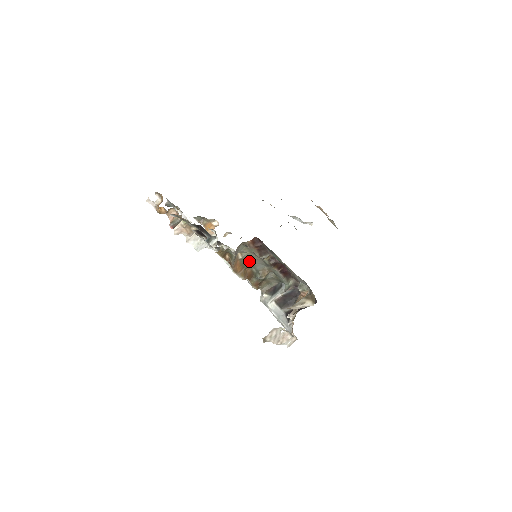
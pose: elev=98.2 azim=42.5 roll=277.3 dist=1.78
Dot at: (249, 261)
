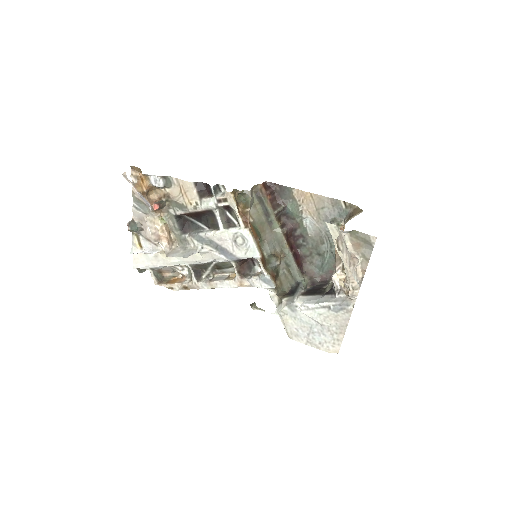
Dot at: (260, 231)
